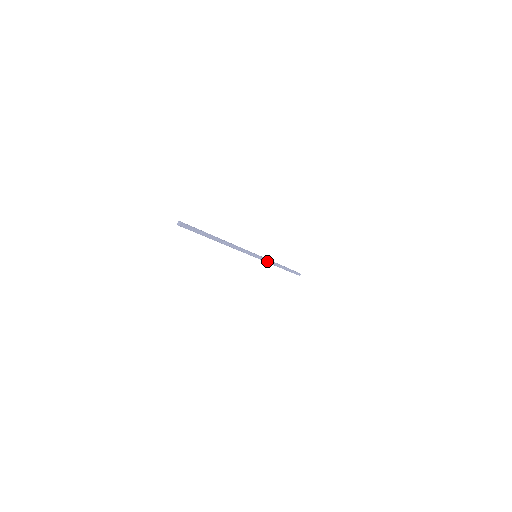
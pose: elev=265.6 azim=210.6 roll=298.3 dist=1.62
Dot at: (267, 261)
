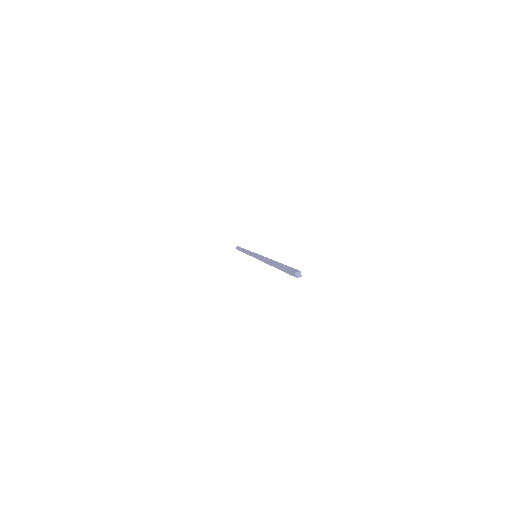
Dot at: occluded
